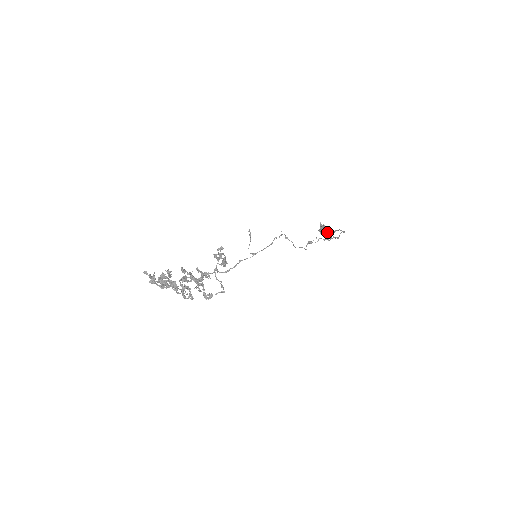
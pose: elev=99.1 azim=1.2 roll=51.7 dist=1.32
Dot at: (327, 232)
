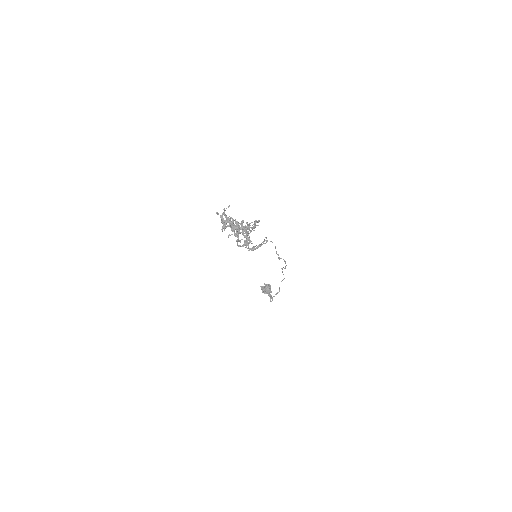
Dot at: (270, 288)
